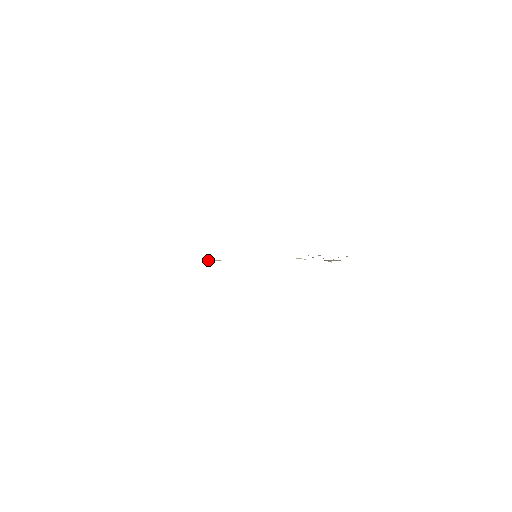
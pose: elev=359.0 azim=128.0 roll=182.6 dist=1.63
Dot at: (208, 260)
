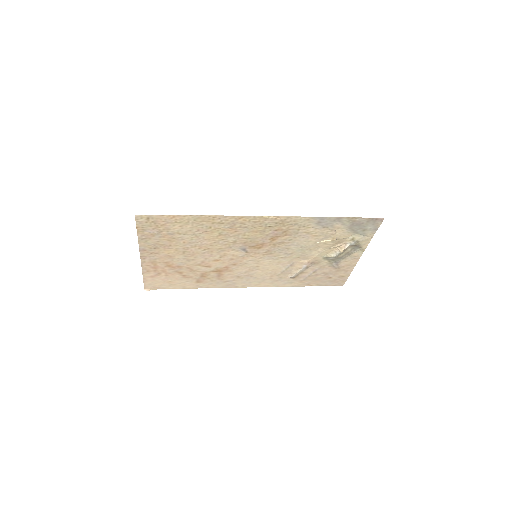
Dot at: (263, 216)
